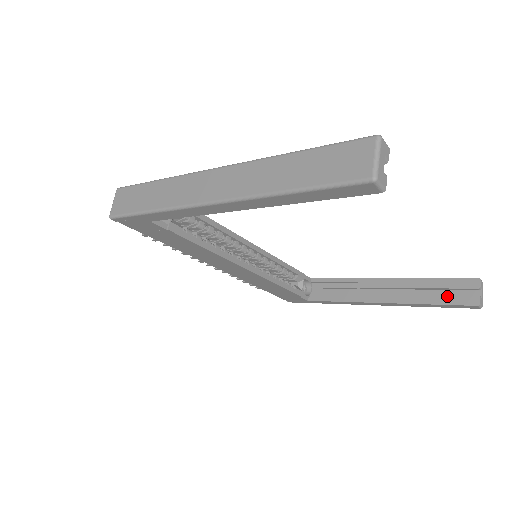
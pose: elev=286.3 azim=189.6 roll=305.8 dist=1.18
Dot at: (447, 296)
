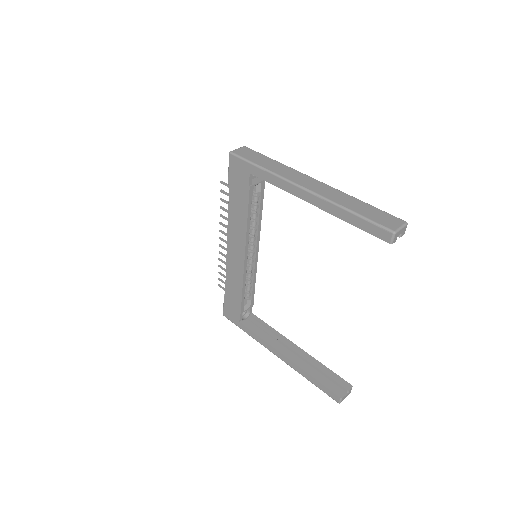
Dot at: (327, 381)
